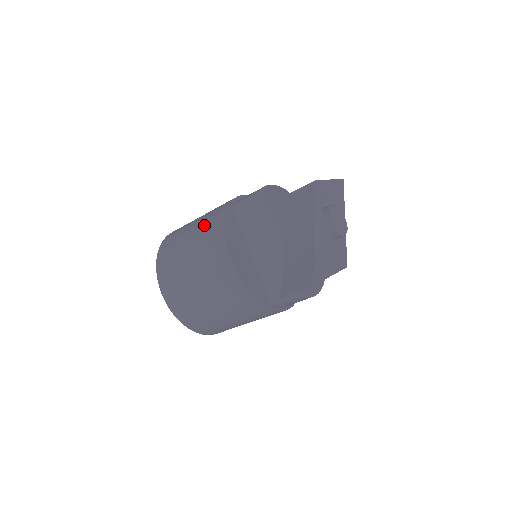
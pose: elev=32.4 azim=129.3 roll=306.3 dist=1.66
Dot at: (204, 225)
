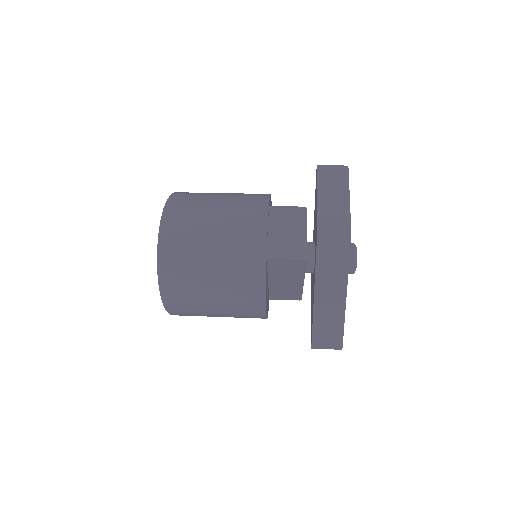
Dot at: (235, 278)
